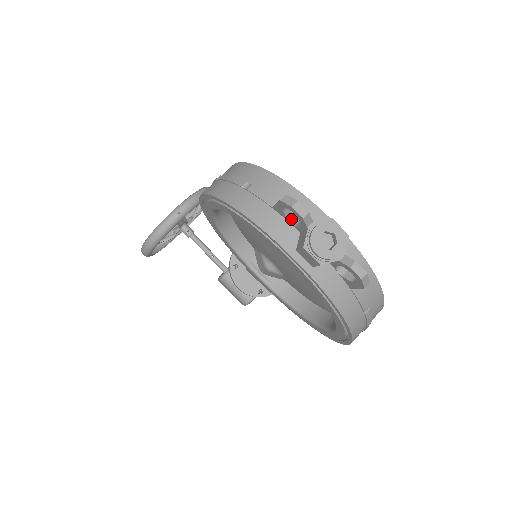
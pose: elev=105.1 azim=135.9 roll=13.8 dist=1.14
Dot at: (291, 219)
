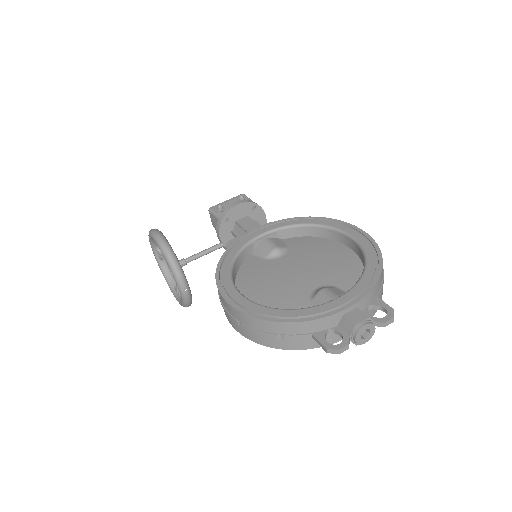
Dot at: (328, 332)
